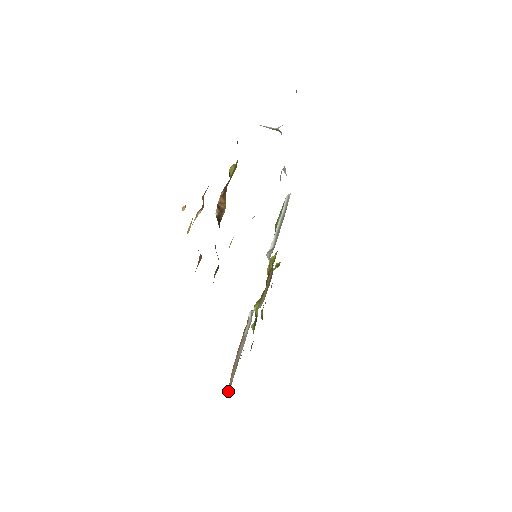
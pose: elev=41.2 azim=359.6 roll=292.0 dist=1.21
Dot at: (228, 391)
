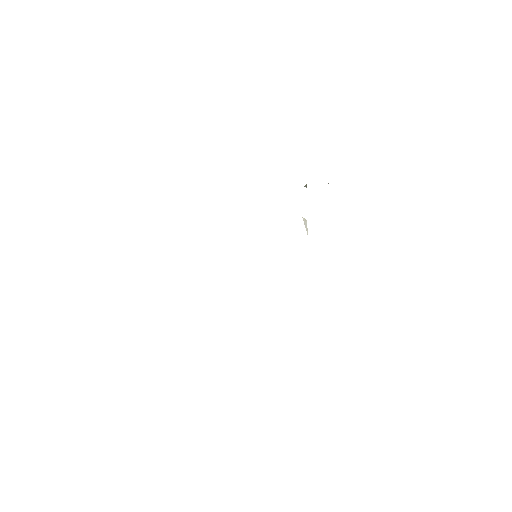
Dot at: occluded
